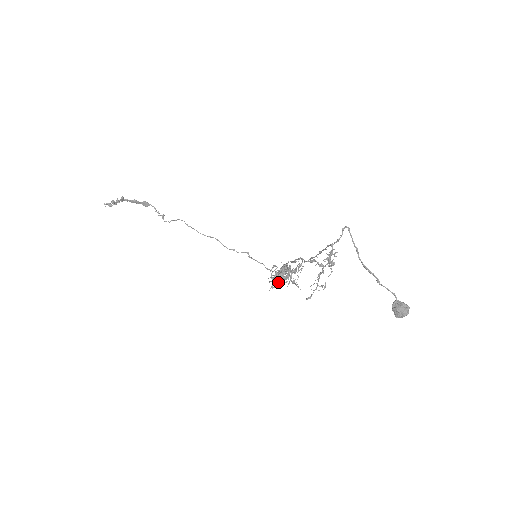
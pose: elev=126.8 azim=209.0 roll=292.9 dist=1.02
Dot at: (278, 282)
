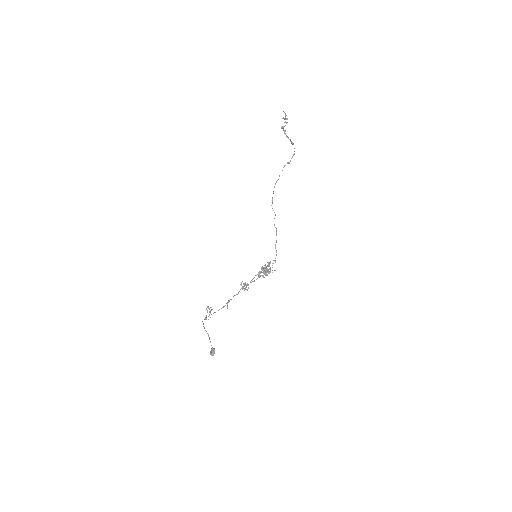
Dot at: (267, 268)
